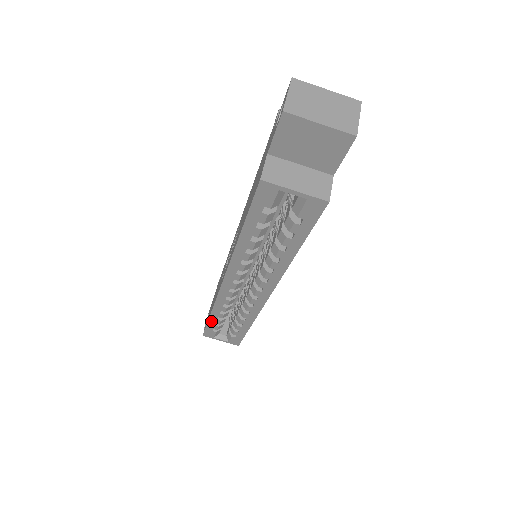
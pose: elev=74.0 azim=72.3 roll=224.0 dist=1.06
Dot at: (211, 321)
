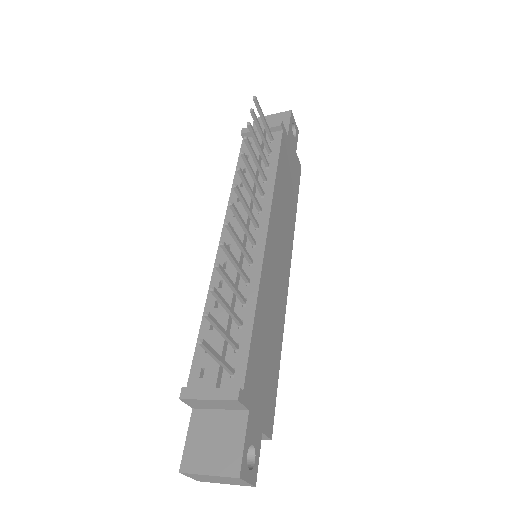
Dot at: occluded
